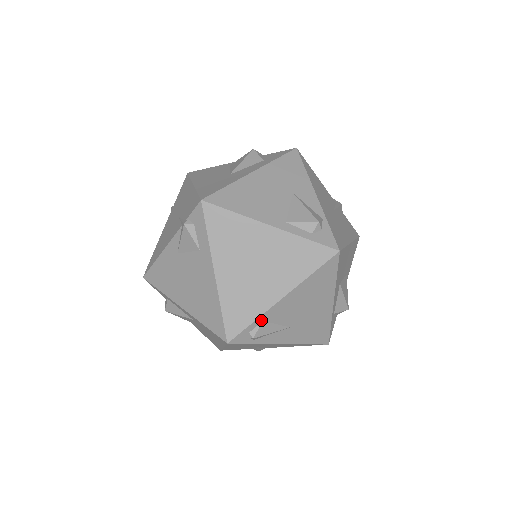
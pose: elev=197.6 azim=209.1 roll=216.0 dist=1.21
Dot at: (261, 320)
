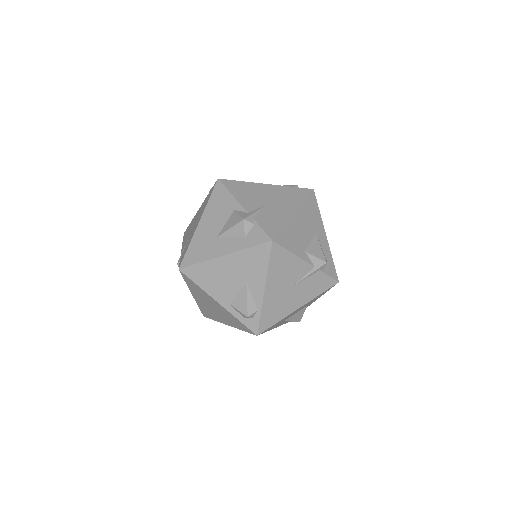
Dot at: occluded
